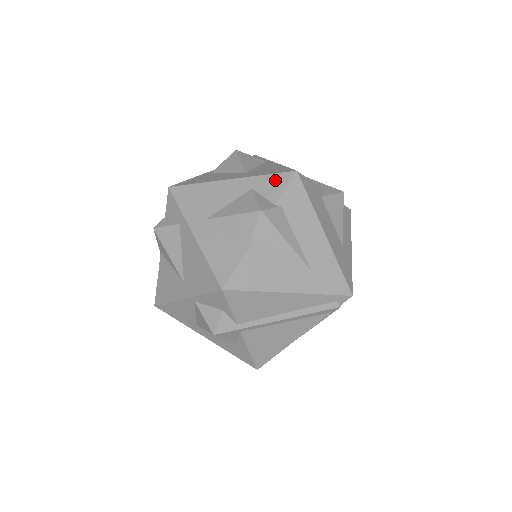
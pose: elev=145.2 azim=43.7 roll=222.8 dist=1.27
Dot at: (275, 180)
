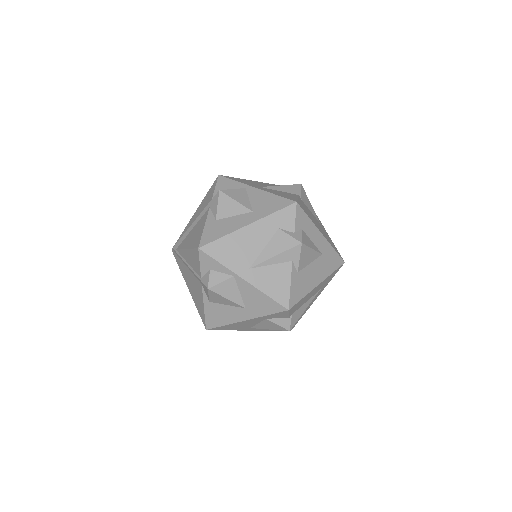
Dot at: (278, 315)
